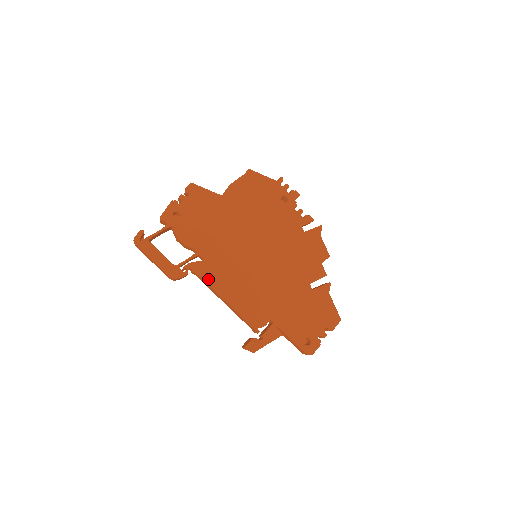
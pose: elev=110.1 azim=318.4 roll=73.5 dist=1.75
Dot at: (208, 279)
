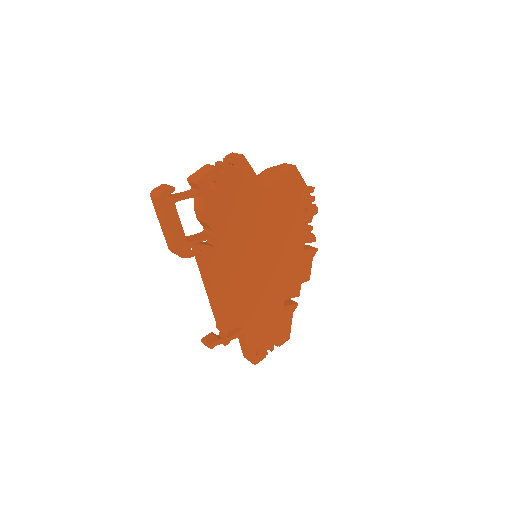
Dot at: (211, 268)
